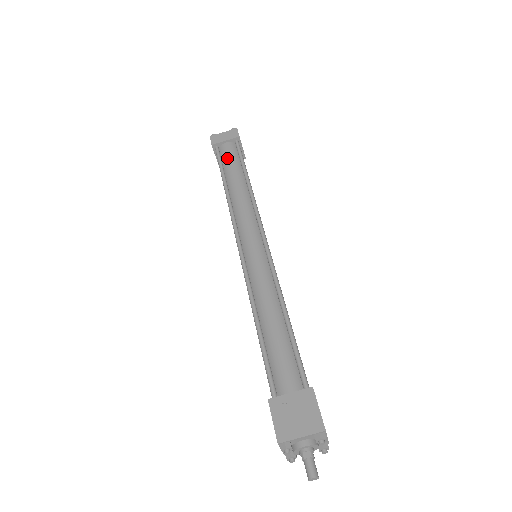
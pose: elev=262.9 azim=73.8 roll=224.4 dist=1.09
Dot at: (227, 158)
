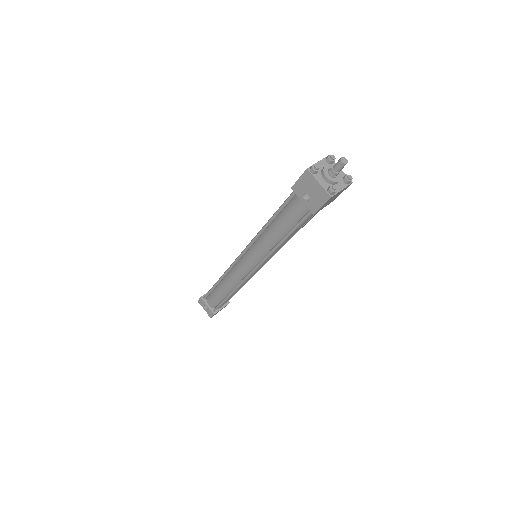
Dot at: occluded
